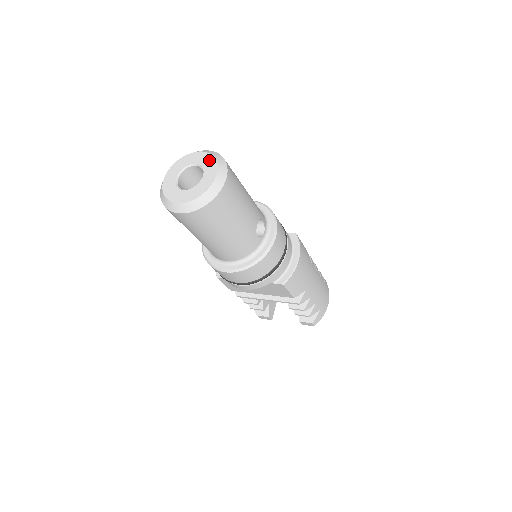
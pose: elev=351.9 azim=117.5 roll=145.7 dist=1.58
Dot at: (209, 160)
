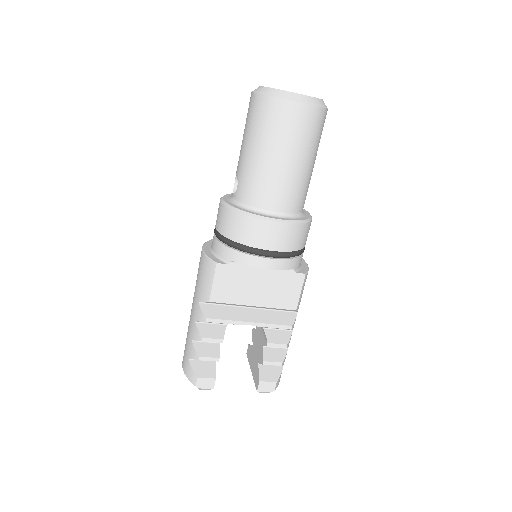
Dot at: occluded
